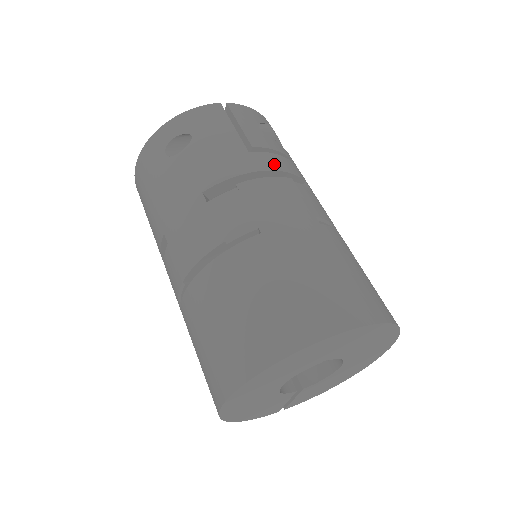
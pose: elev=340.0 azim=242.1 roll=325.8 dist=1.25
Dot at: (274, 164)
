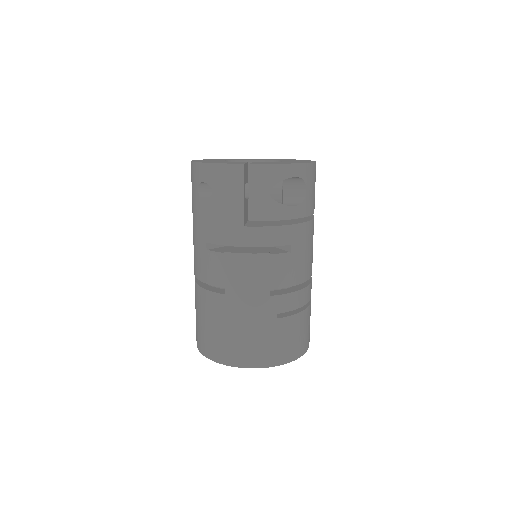
Dot at: (260, 240)
